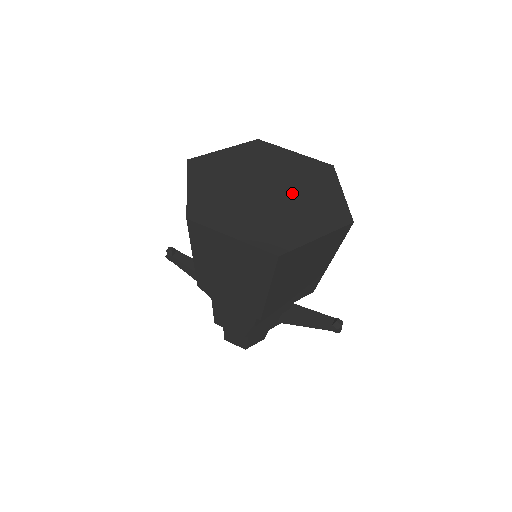
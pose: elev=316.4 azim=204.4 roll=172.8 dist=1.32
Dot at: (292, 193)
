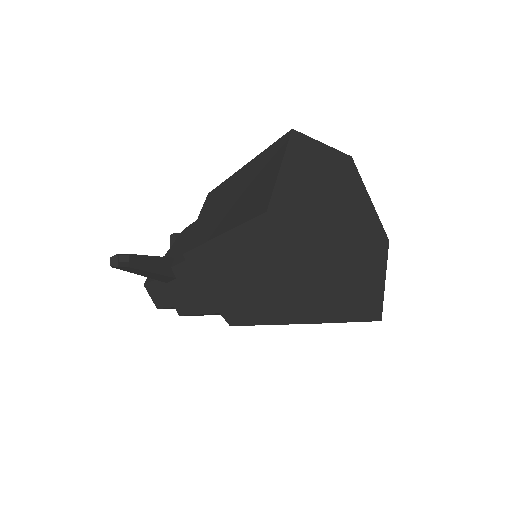
Dot at: (352, 223)
